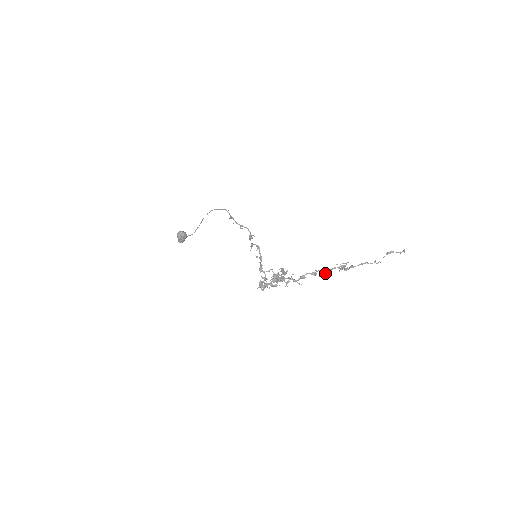
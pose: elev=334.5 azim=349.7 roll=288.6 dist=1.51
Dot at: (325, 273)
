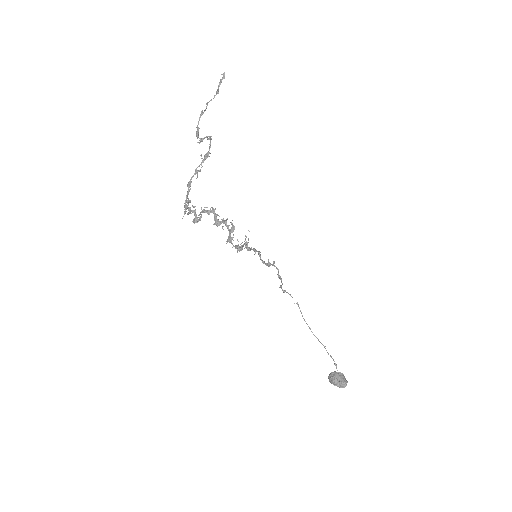
Dot at: occluded
